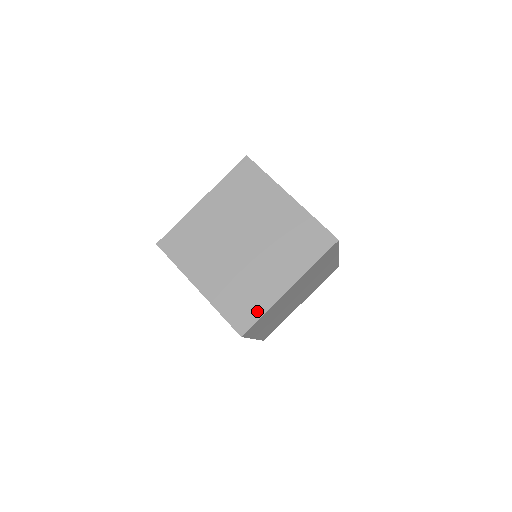
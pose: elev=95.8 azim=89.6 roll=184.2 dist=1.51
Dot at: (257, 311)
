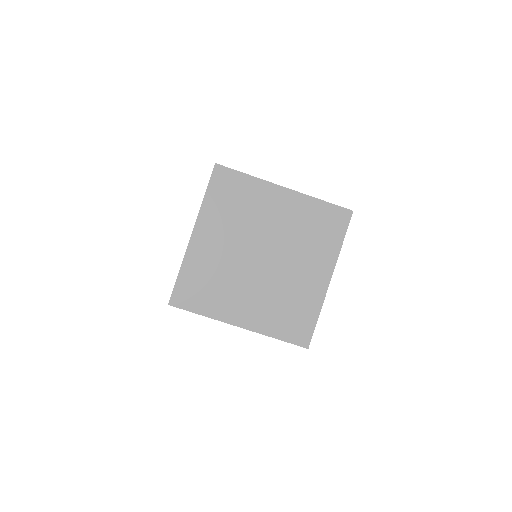
Dot at: (311, 317)
